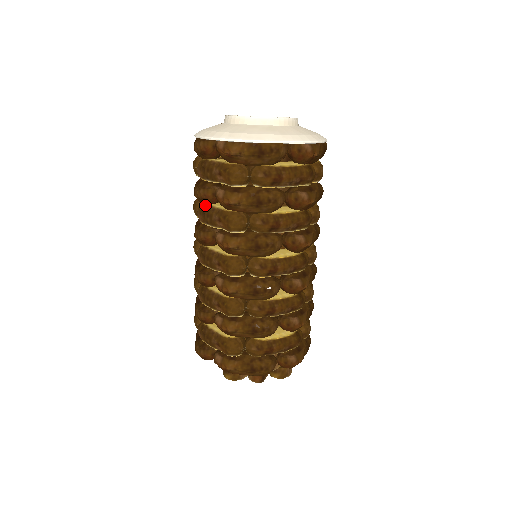
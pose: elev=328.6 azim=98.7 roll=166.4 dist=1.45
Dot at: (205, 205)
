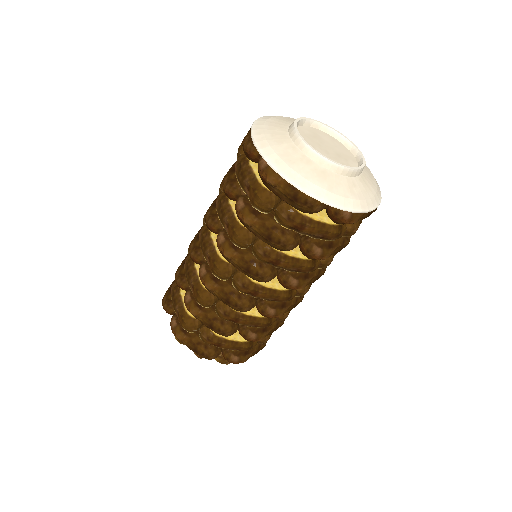
Dot at: (226, 198)
